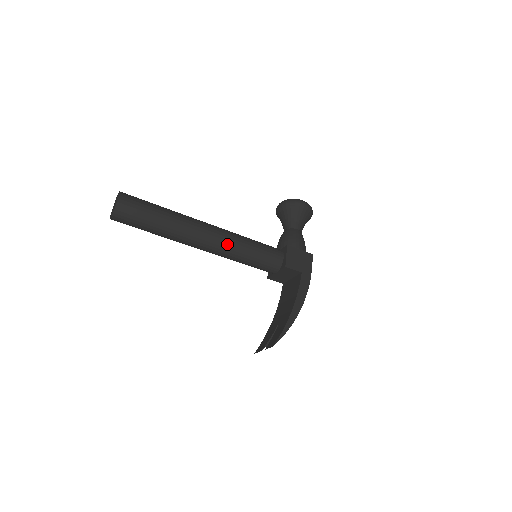
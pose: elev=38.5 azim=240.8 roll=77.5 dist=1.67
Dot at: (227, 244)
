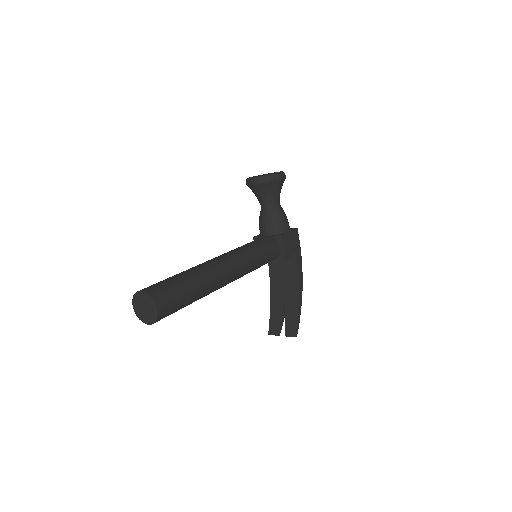
Dot at: (244, 272)
